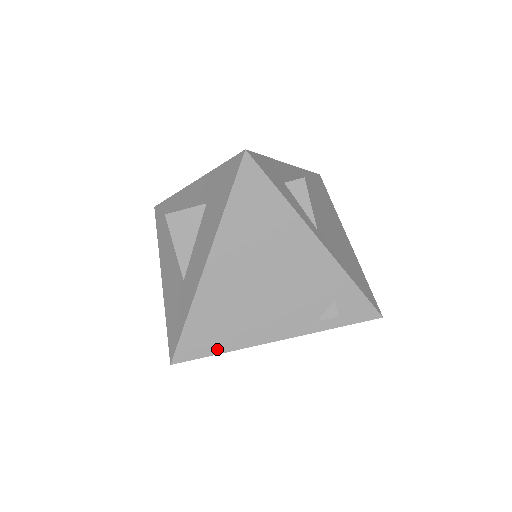
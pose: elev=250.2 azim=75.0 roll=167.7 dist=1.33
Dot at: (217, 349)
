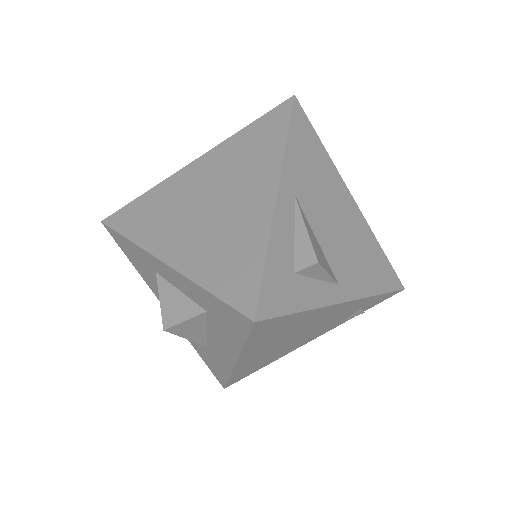
Dot at: (260, 368)
